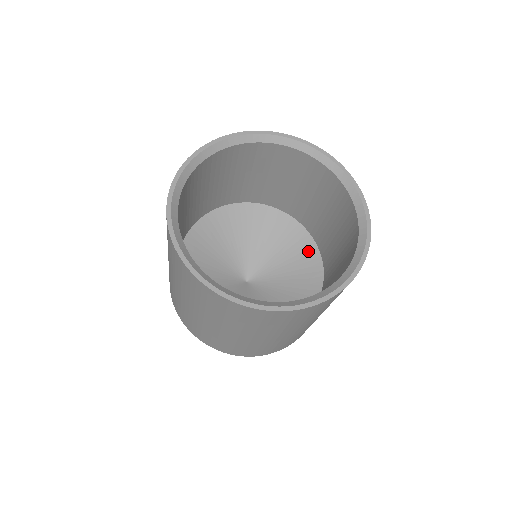
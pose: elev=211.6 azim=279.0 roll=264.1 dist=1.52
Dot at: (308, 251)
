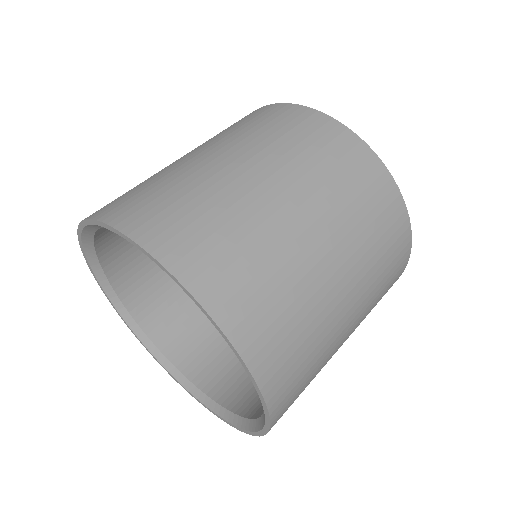
Dot at: occluded
